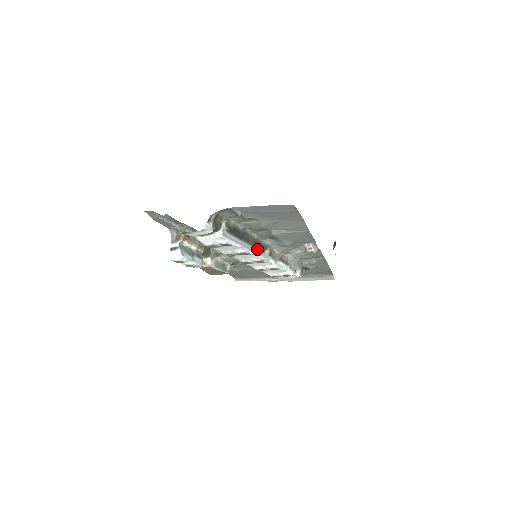
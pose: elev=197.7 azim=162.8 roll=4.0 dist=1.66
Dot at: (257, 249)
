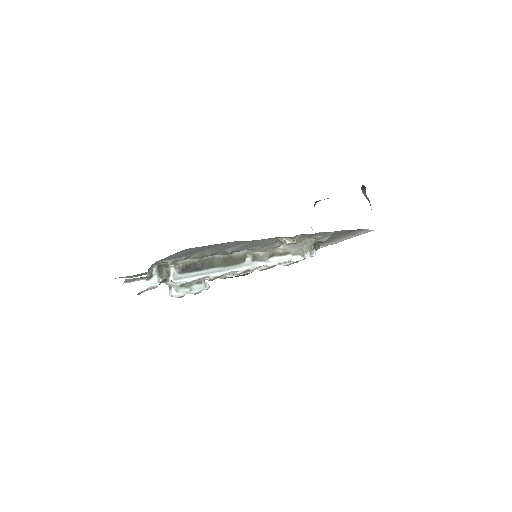
Dot at: (231, 265)
